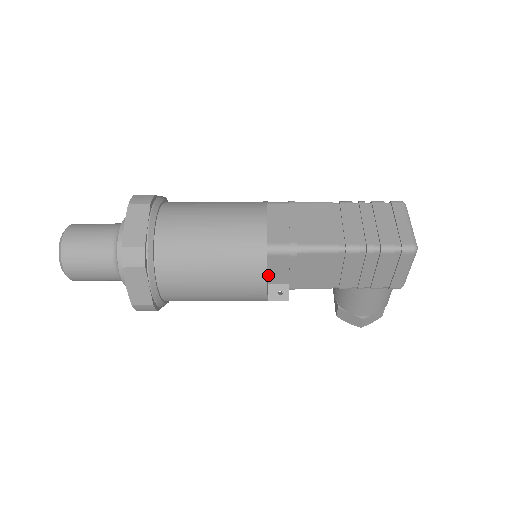
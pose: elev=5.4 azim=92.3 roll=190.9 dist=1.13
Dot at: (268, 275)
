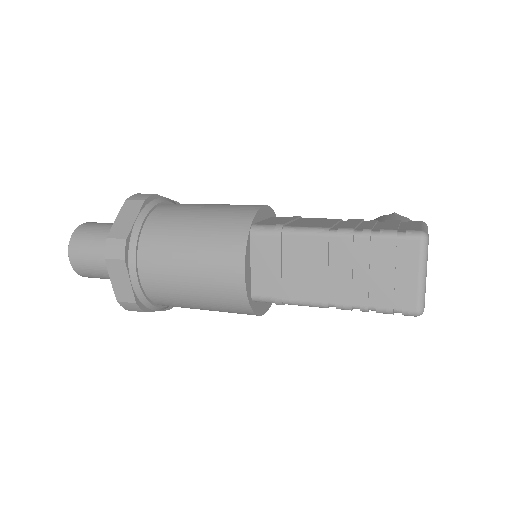
Dot at: occluded
